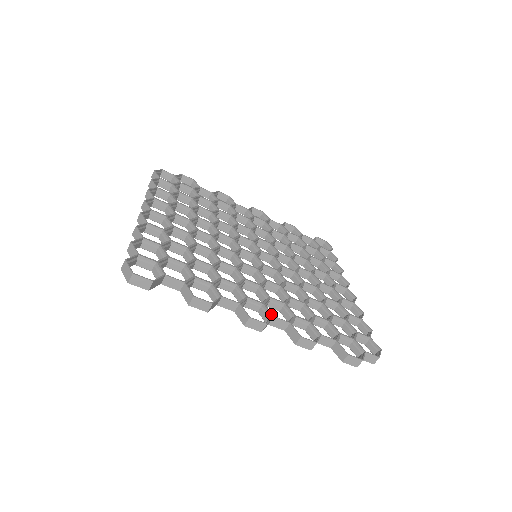
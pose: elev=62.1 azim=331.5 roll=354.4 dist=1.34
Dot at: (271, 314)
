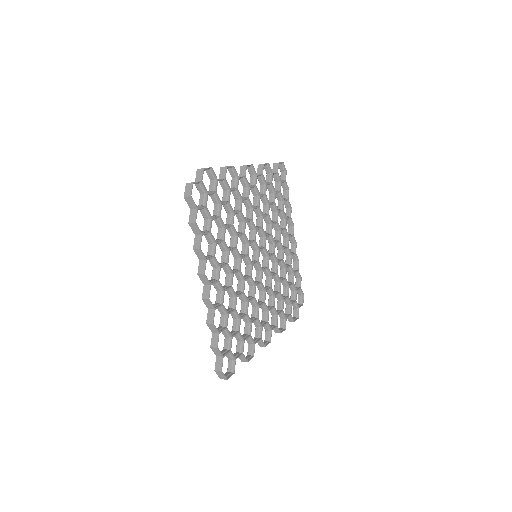
Dot at: (271, 329)
